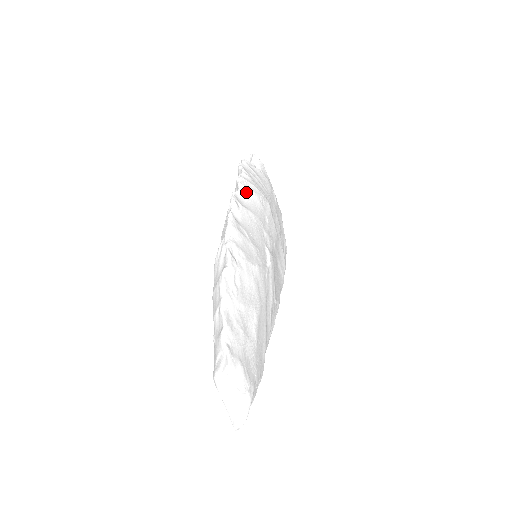
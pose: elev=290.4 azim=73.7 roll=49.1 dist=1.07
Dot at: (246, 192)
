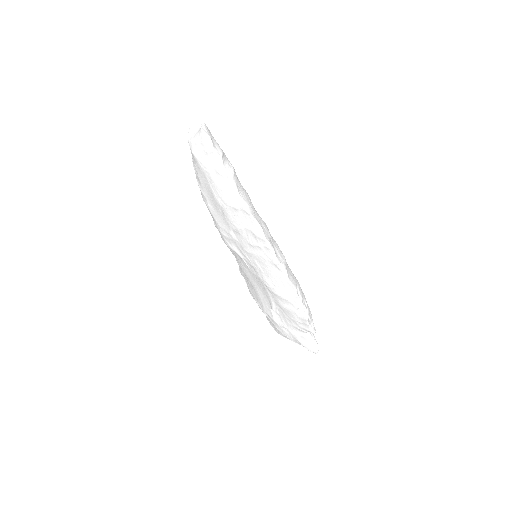
Dot at: occluded
